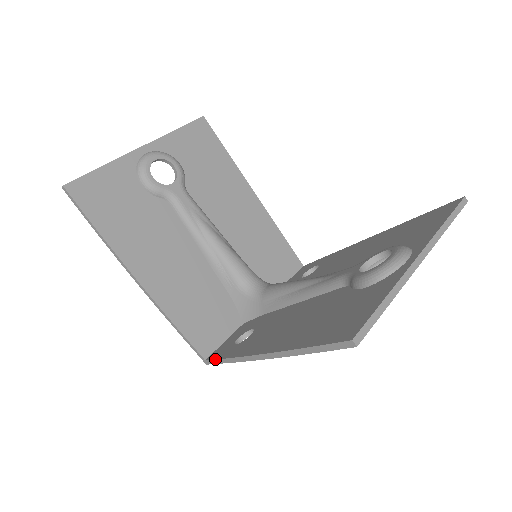
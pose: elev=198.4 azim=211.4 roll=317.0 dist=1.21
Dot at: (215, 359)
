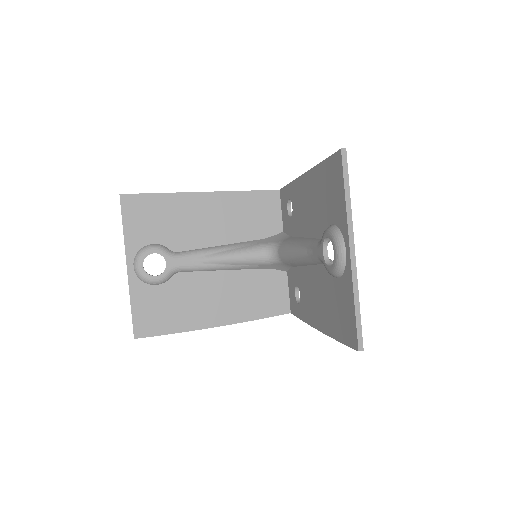
Dot at: occluded
